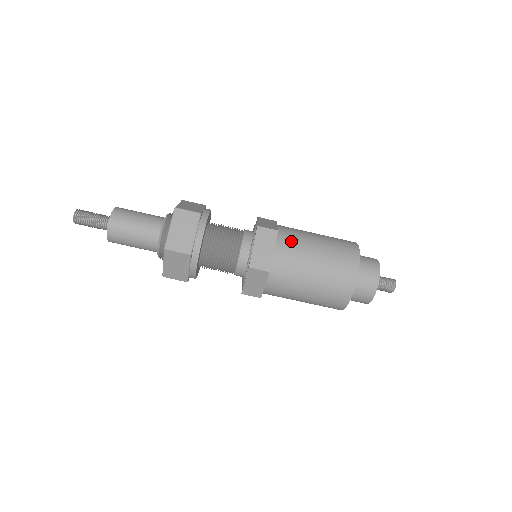
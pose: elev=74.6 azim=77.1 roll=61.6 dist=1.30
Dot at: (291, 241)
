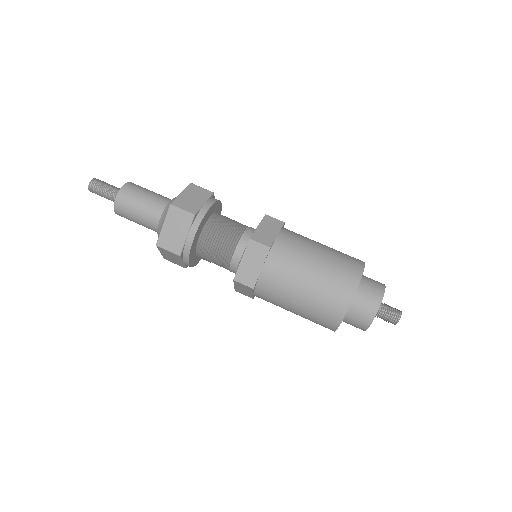
Dot at: (296, 234)
